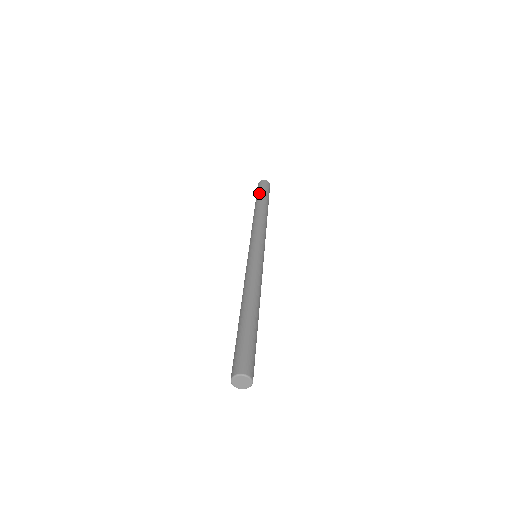
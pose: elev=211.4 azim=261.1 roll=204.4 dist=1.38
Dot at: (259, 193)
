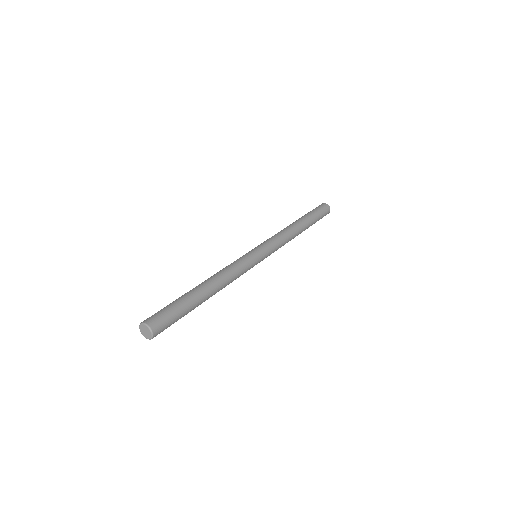
Dot at: occluded
